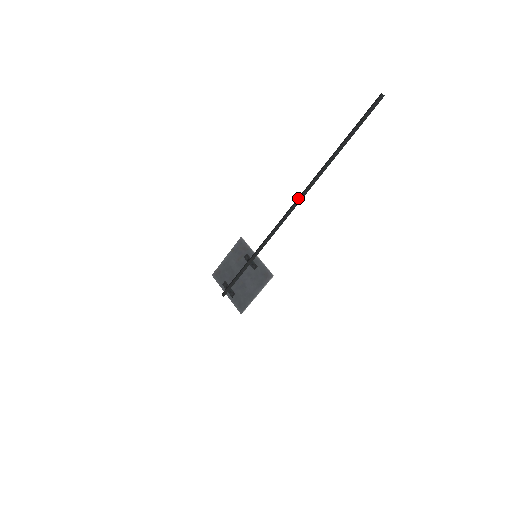
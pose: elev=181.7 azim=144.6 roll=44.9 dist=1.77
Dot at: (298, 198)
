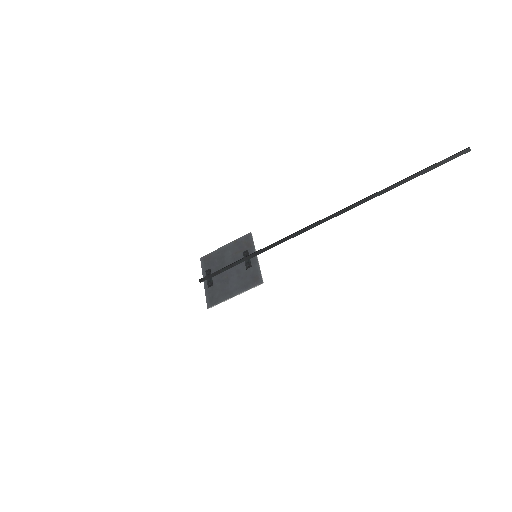
Dot at: occluded
